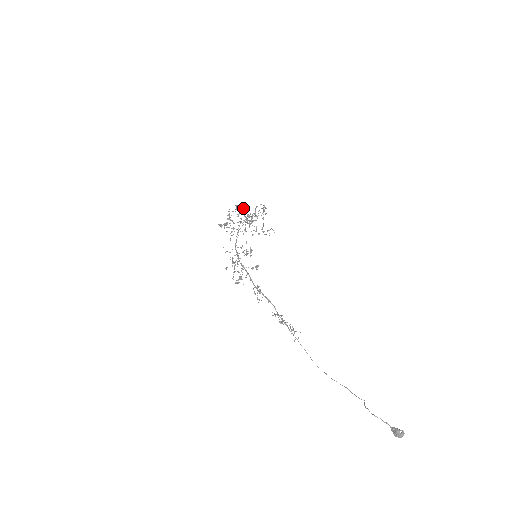
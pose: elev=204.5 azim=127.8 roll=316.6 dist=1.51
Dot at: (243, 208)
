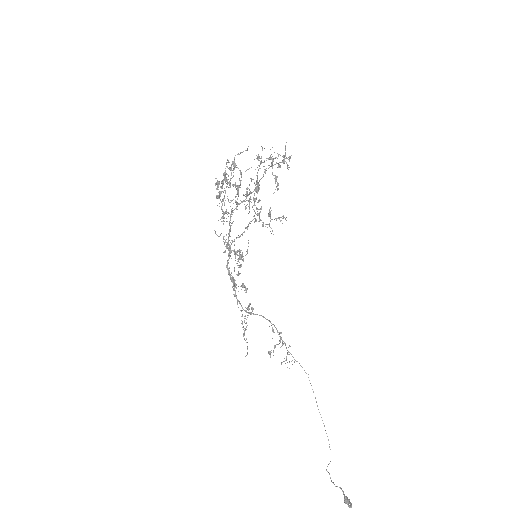
Dot at: occluded
